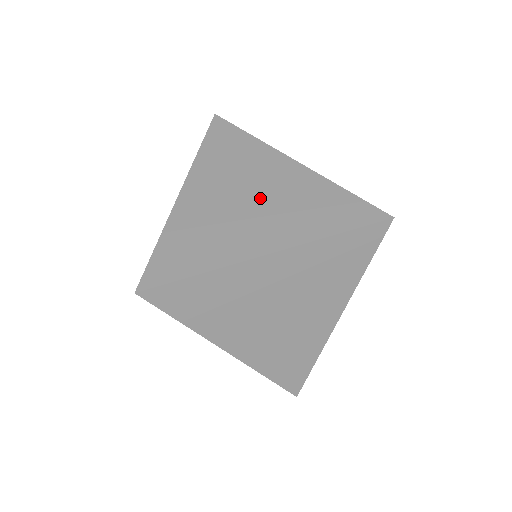
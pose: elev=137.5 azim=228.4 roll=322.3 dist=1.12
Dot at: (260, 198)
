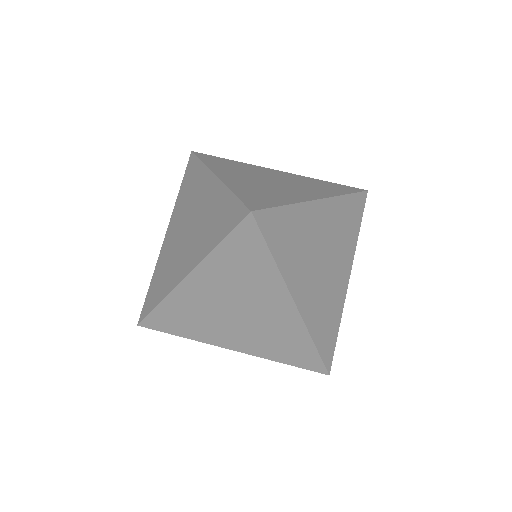
Dot at: (280, 181)
